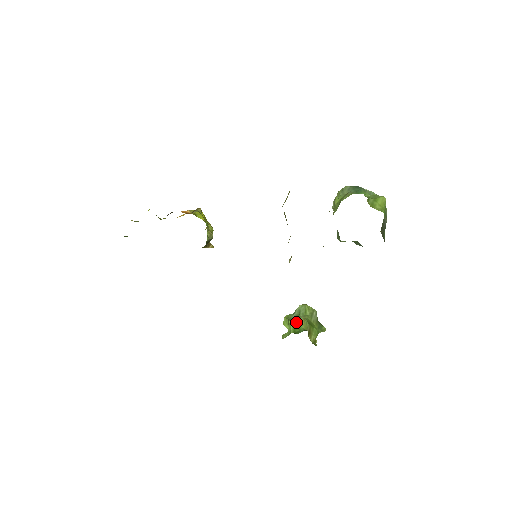
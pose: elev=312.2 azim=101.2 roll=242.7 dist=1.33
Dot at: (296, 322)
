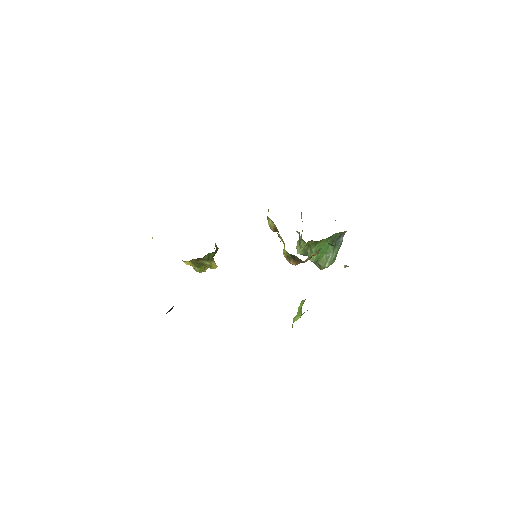
Dot at: occluded
